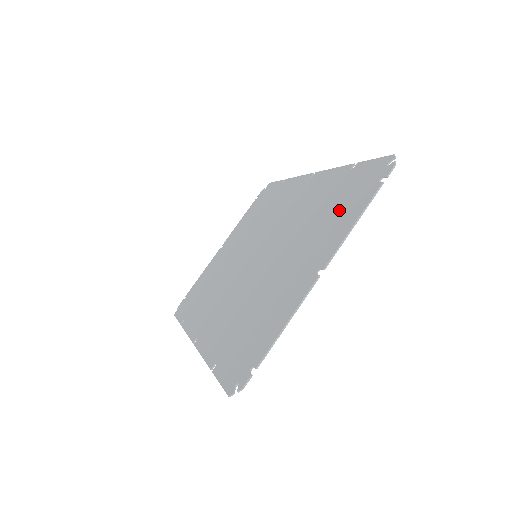
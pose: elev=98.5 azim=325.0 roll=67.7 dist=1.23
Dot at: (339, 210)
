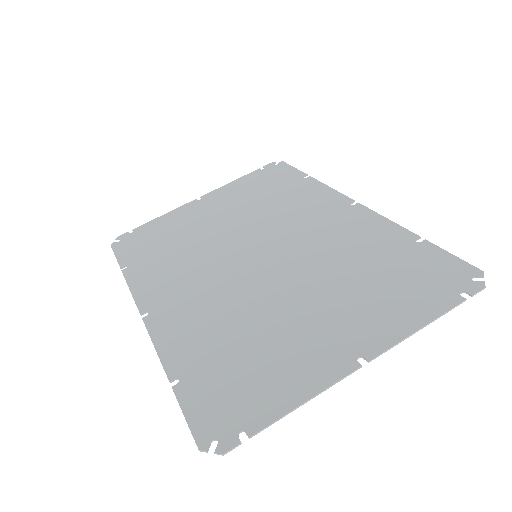
Dot at: (396, 289)
